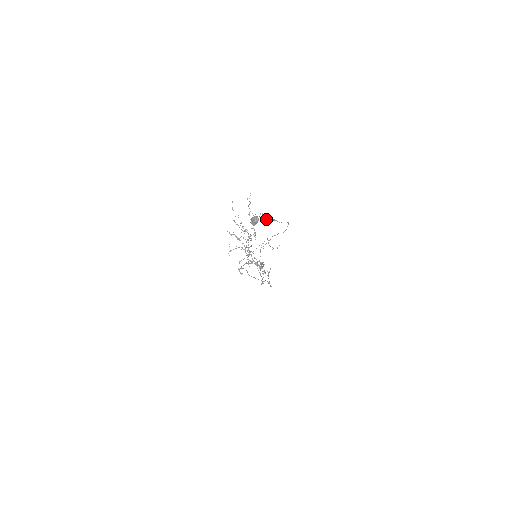
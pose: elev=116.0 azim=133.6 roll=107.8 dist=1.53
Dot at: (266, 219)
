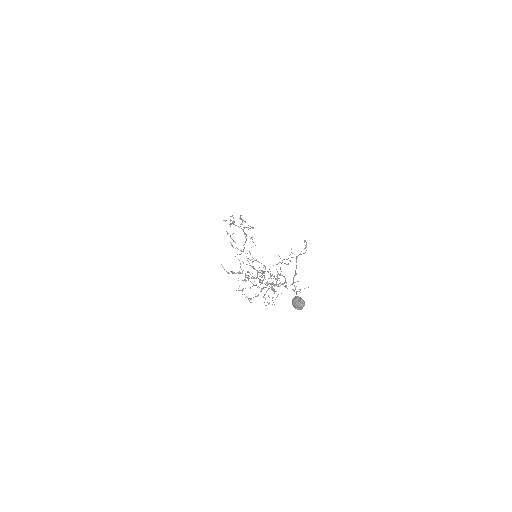
Dot at: (295, 275)
